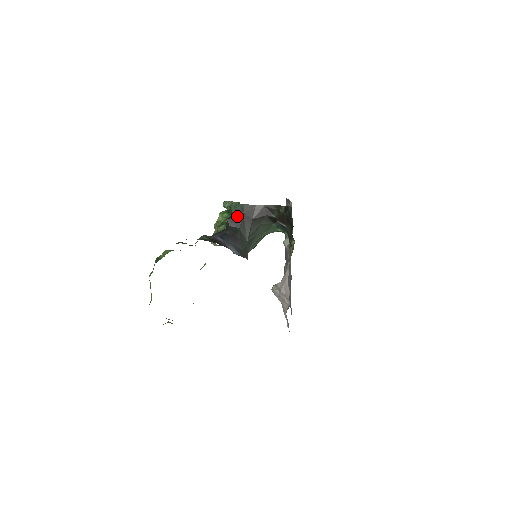
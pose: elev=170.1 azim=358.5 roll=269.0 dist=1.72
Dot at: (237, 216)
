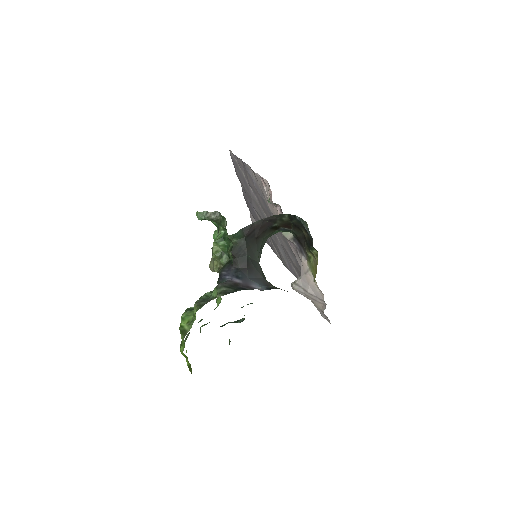
Dot at: (240, 244)
